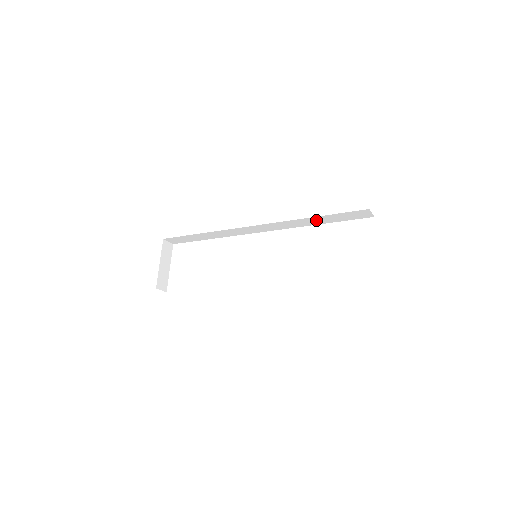
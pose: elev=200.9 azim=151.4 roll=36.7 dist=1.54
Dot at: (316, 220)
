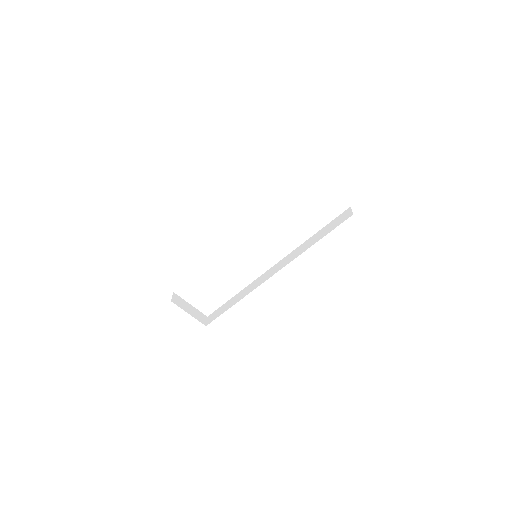
Dot at: occluded
